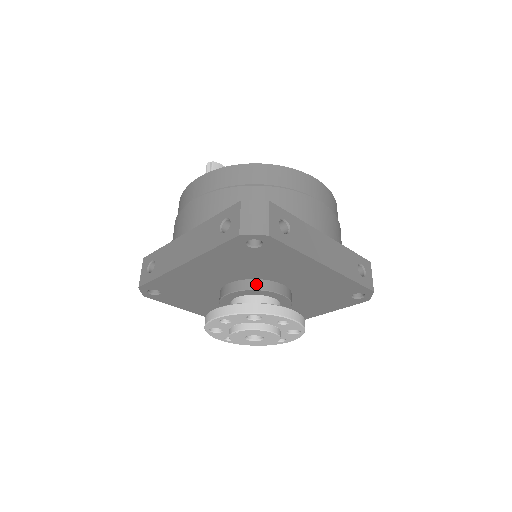
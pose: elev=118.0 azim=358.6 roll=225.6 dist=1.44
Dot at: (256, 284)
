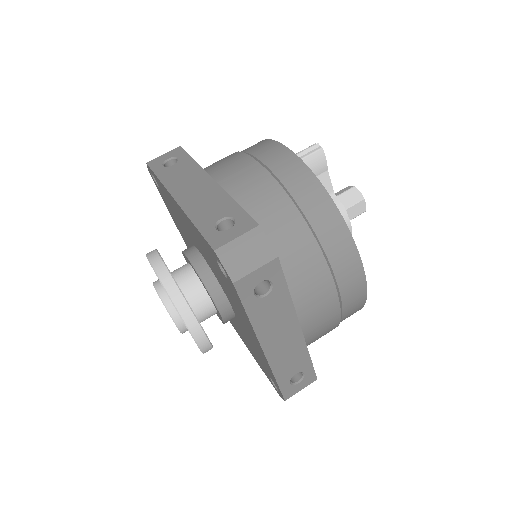
Dot at: (211, 282)
